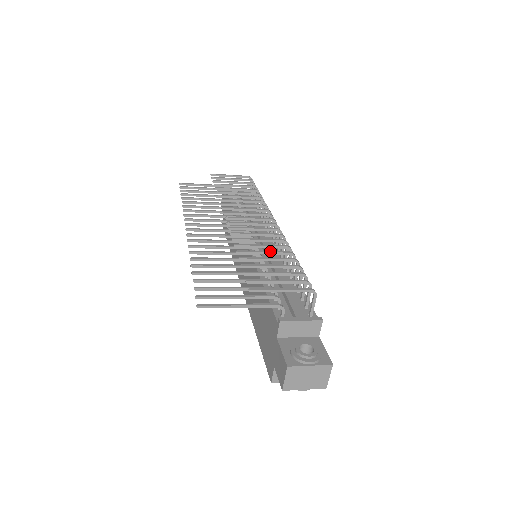
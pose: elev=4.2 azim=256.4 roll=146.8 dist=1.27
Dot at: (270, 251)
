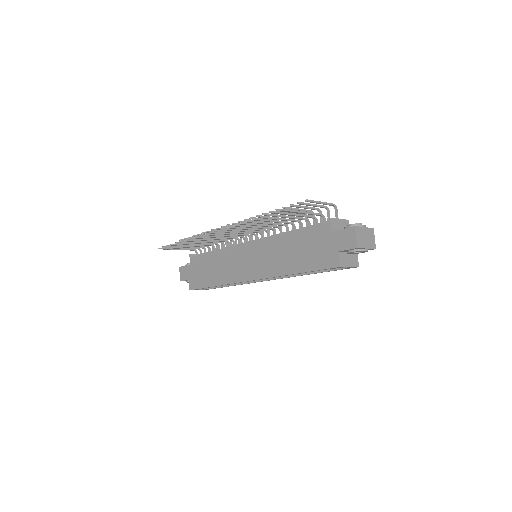
Dot at: occluded
